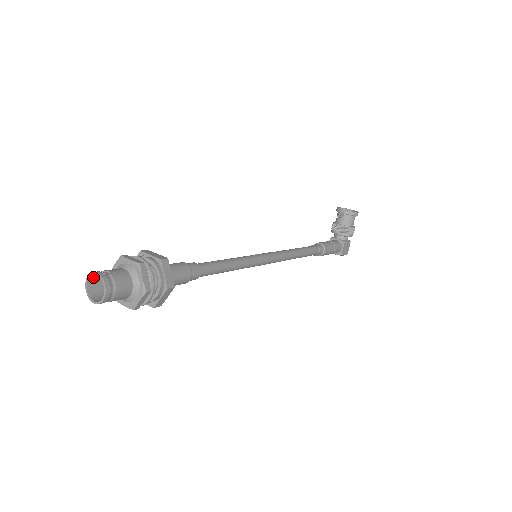
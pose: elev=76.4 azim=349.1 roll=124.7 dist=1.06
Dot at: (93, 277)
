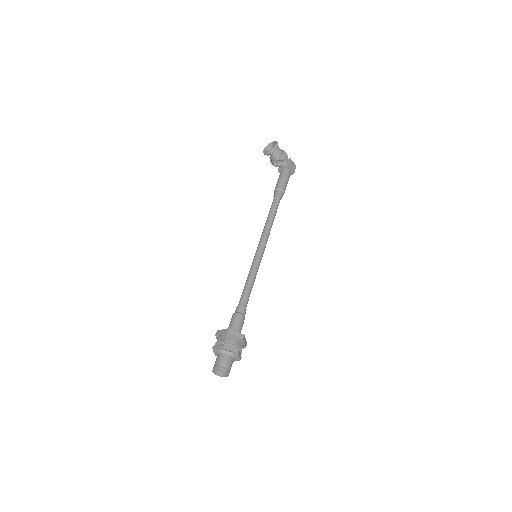
Dot at: occluded
